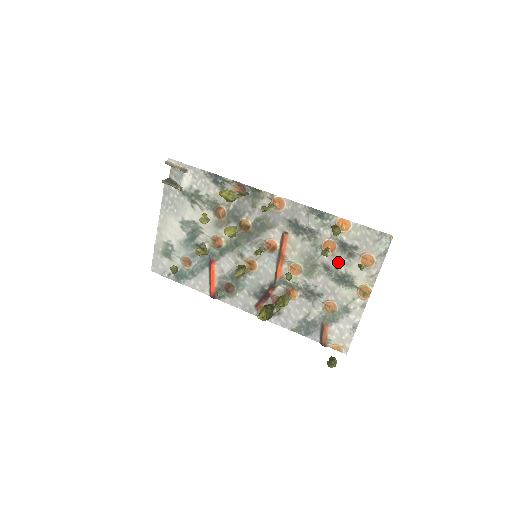
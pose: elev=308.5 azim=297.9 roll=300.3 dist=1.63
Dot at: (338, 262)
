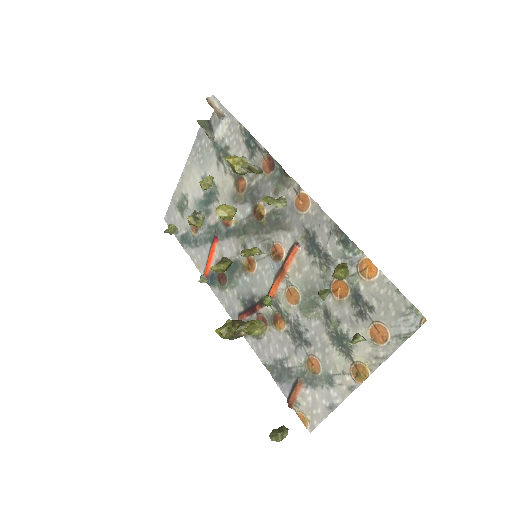
Dot at: (343, 315)
